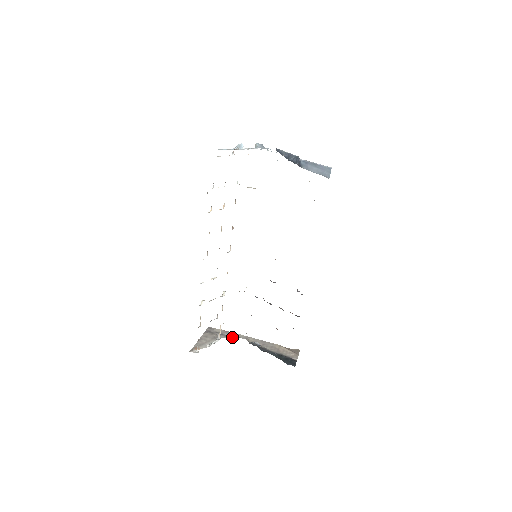
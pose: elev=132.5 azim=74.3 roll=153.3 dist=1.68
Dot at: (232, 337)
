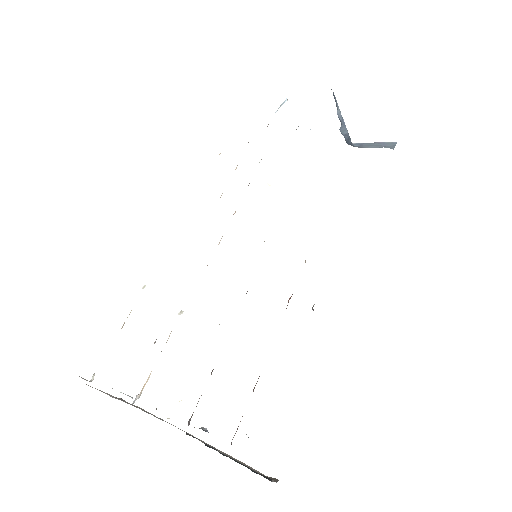
Dot at: occluded
